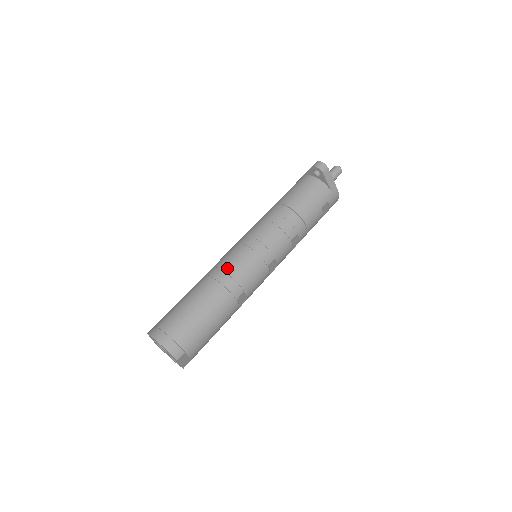
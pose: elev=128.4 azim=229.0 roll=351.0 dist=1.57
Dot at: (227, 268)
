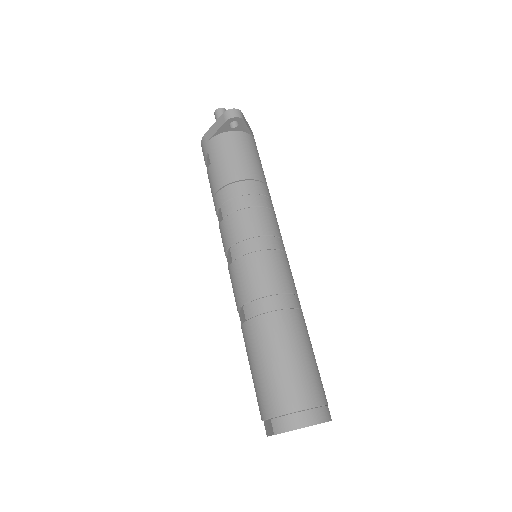
Dot at: (271, 289)
